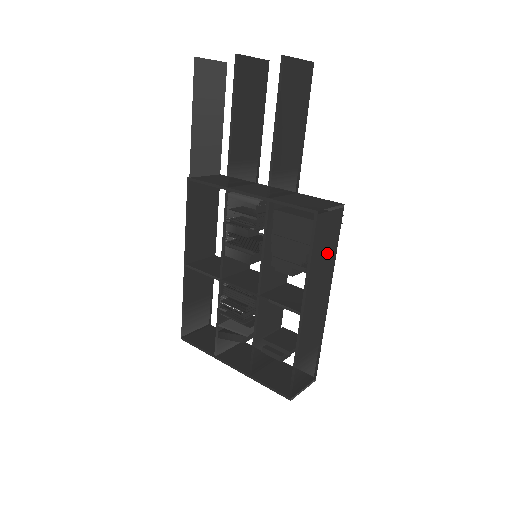
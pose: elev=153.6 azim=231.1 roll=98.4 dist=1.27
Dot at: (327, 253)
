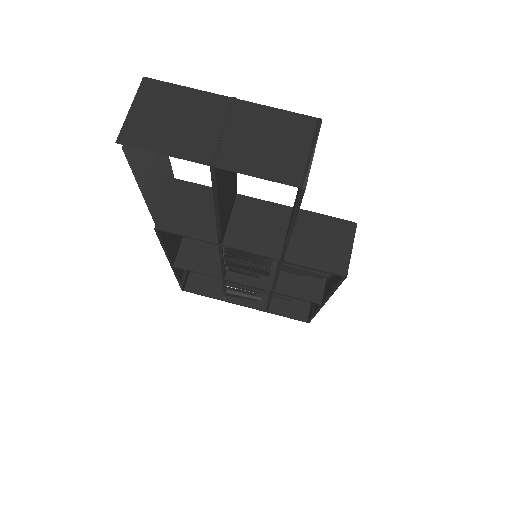
Dot at: occluded
